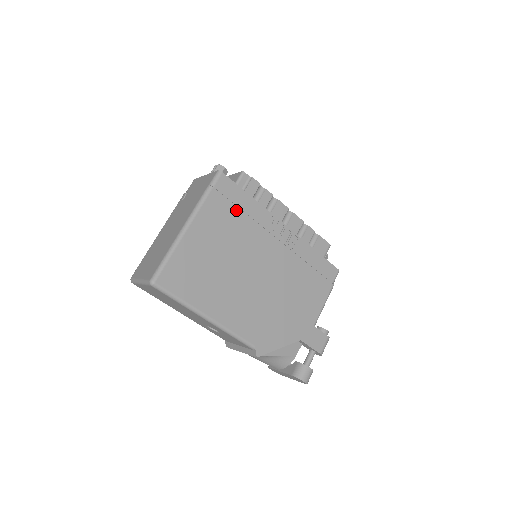
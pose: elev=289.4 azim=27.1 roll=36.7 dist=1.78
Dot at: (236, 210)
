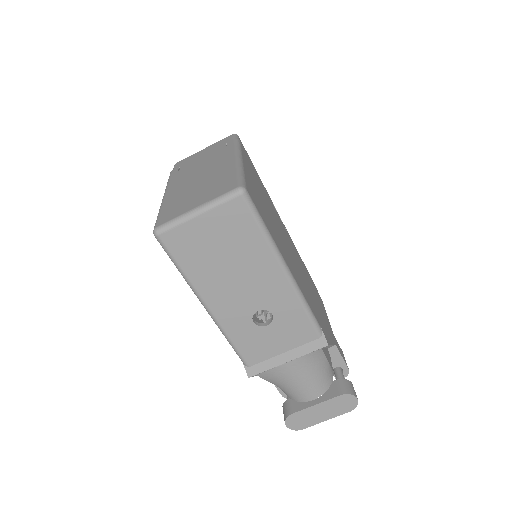
Dot at: (258, 176)
